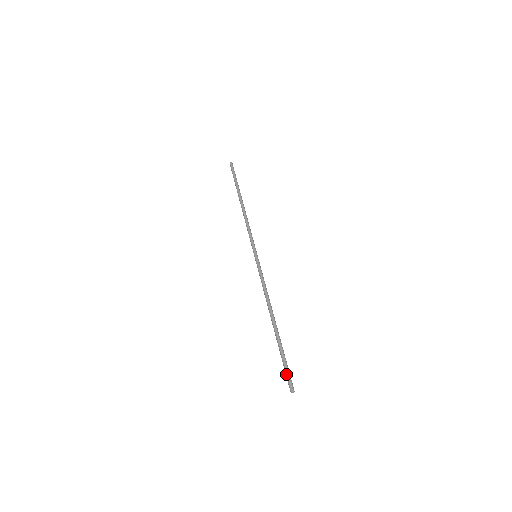
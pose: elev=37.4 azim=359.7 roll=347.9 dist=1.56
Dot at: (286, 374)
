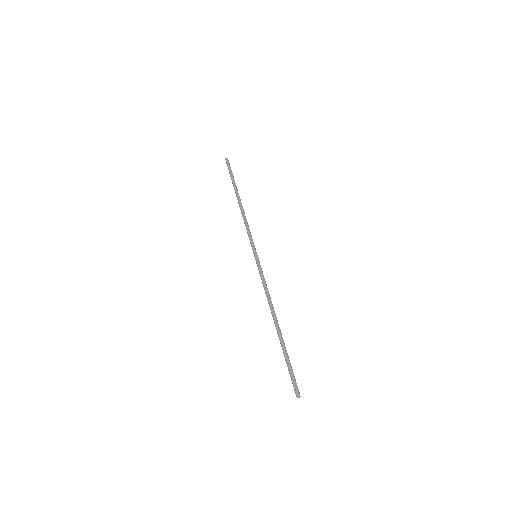
Dot at: (291, 379)
